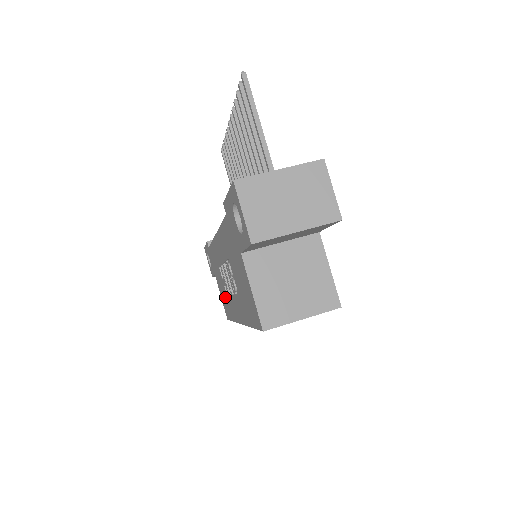
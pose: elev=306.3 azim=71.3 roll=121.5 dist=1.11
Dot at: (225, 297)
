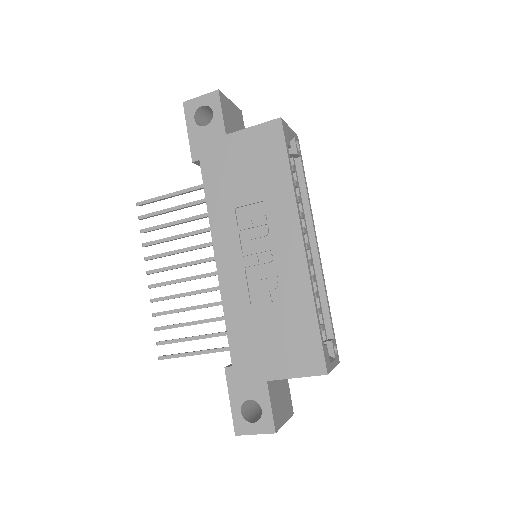
Dot at: (287, 323)
